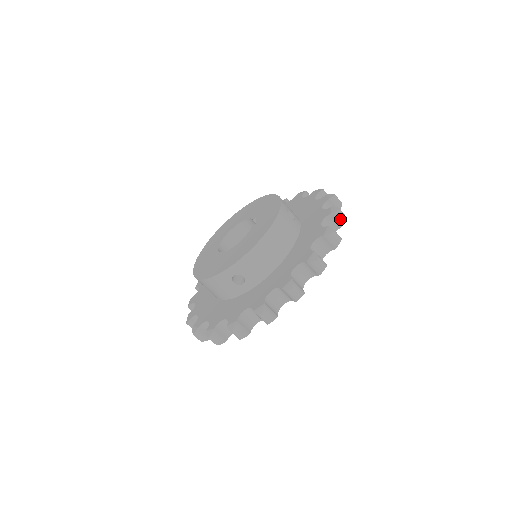
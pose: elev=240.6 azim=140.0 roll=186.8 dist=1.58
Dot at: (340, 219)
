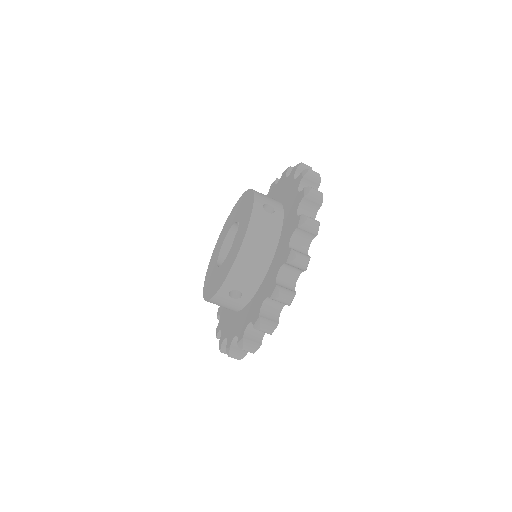
Dot at: (316, 199)
